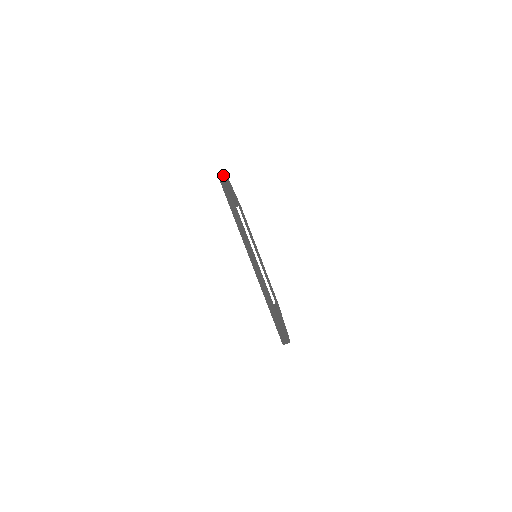
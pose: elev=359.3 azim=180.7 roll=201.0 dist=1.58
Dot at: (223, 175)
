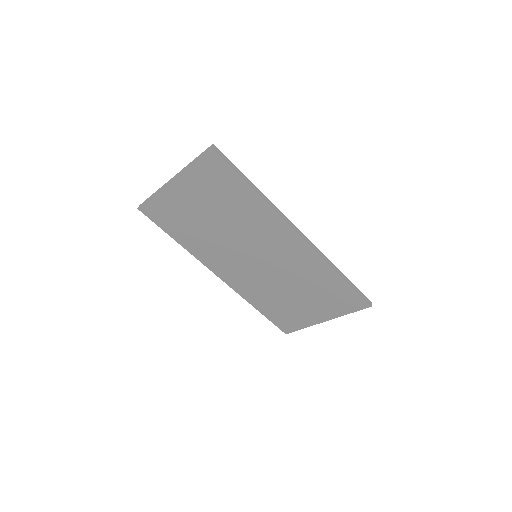
Dot at: (149, 216)
